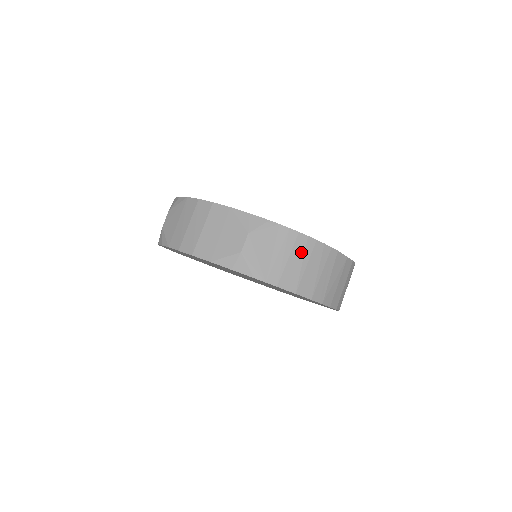
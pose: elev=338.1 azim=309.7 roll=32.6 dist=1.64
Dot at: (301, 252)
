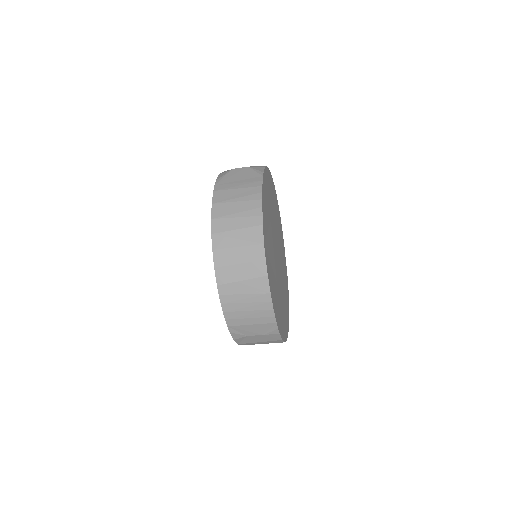
Dot at: (247, 194)
